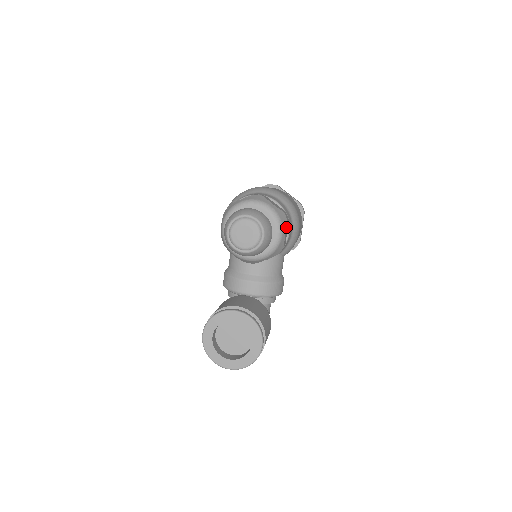
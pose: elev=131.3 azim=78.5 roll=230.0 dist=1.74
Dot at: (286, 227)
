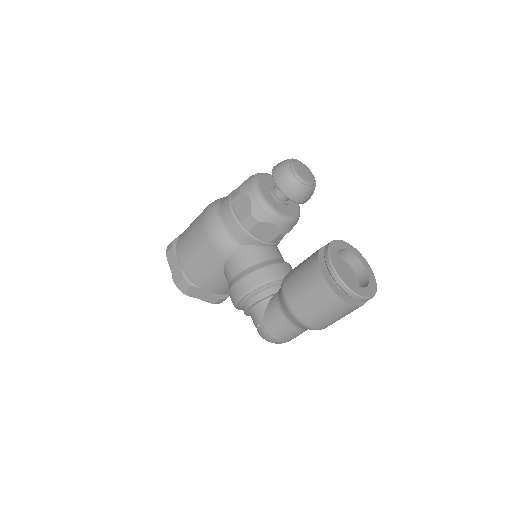
Dot at: occluded
